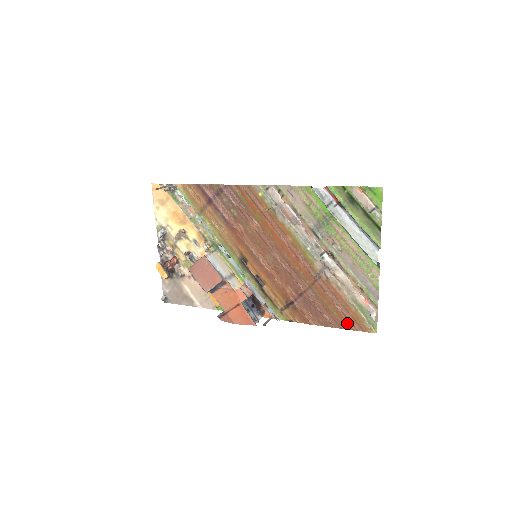
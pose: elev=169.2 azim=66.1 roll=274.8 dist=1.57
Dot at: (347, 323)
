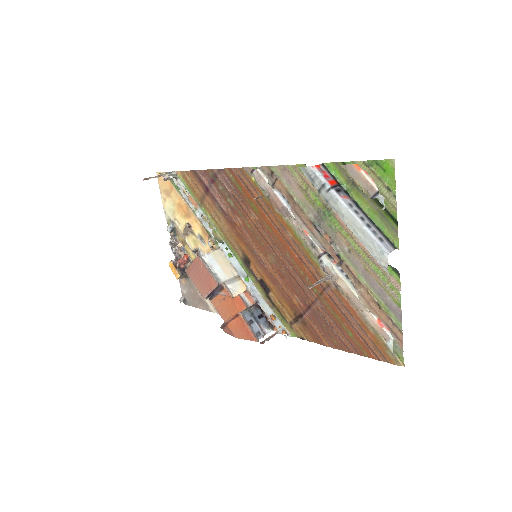
Dot at: (366, 349)
